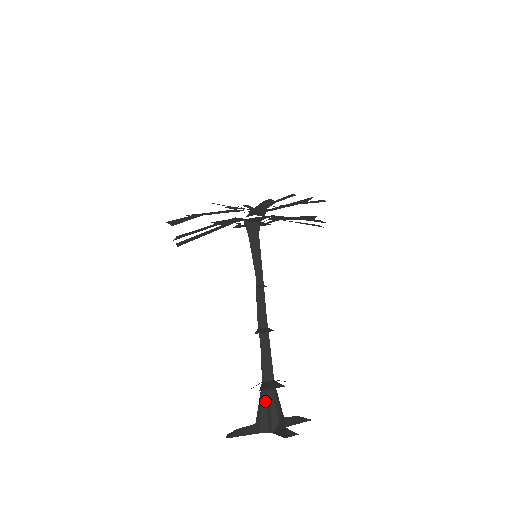
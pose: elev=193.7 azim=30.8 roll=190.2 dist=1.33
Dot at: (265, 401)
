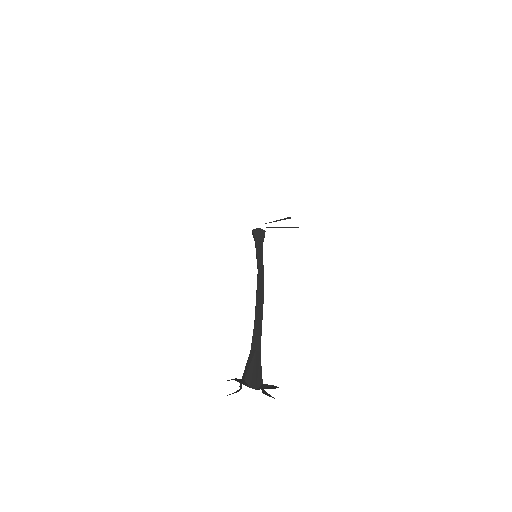
Dot at: occluded
